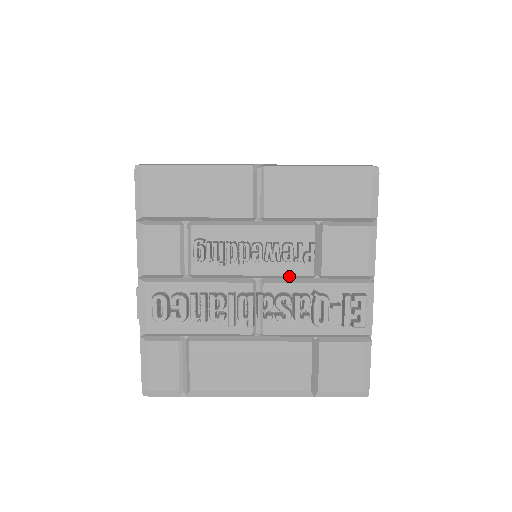
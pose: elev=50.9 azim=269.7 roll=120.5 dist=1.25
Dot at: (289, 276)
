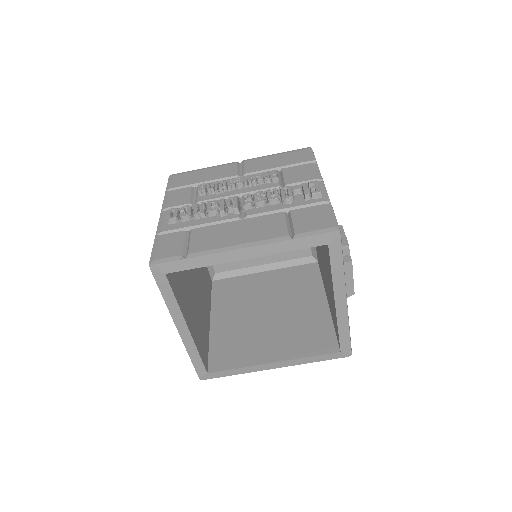
Dot at: (263, 190)
